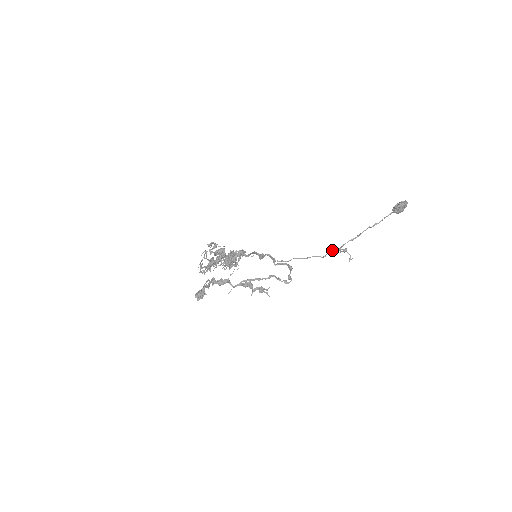
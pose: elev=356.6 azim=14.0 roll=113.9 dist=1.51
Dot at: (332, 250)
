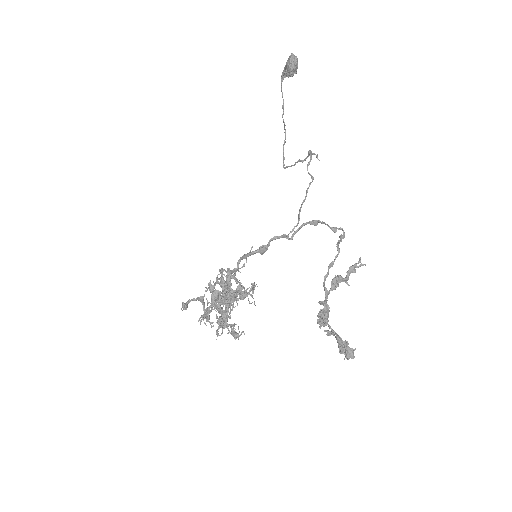
Dot at: occluded
